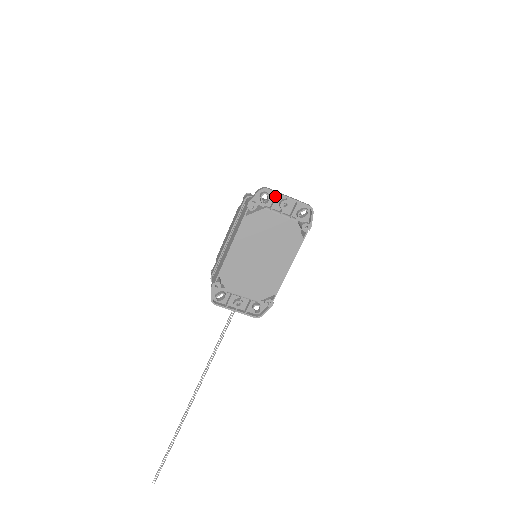
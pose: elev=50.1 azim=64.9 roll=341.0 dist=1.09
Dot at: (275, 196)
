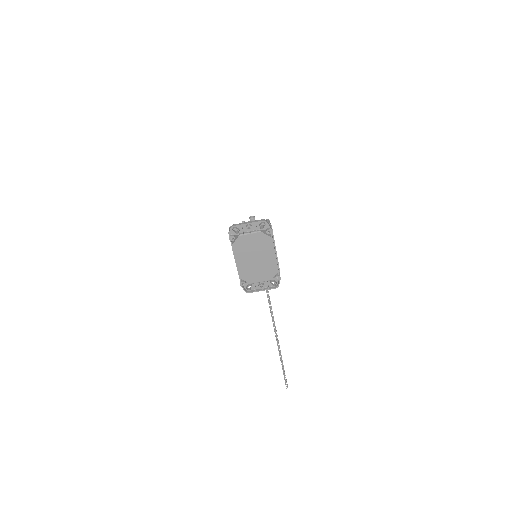
Dot at: (241, 226)
